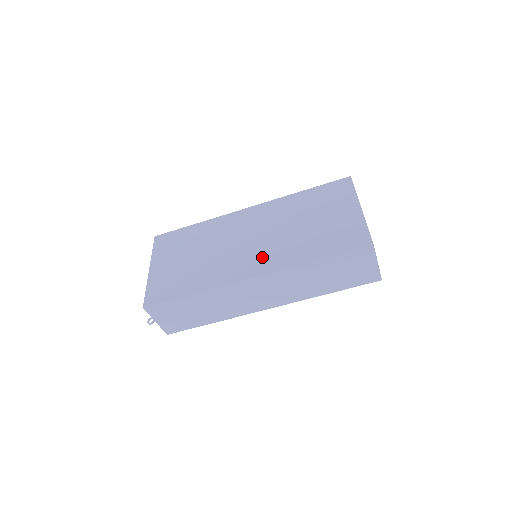
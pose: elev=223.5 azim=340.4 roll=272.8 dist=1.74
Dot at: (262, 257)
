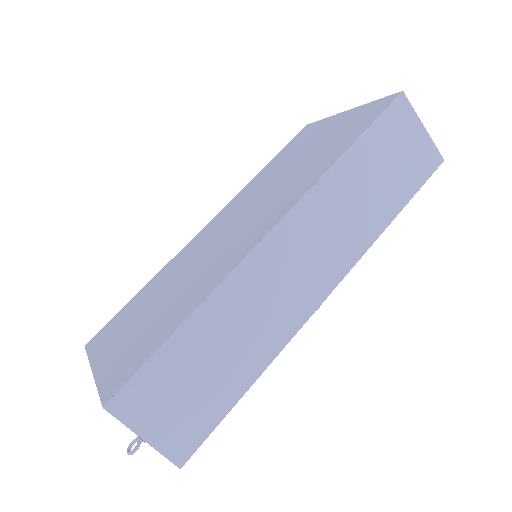
Dot at: (267, 212)
